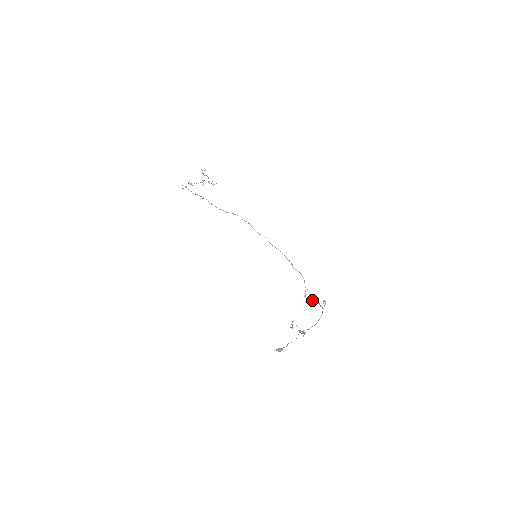
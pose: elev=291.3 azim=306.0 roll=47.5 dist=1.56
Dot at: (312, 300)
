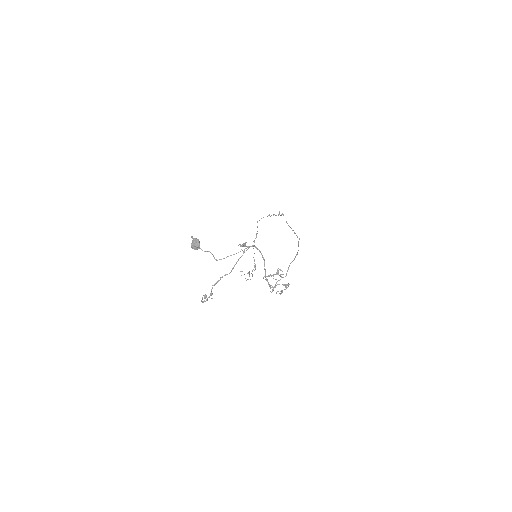
Dot at: occluded
